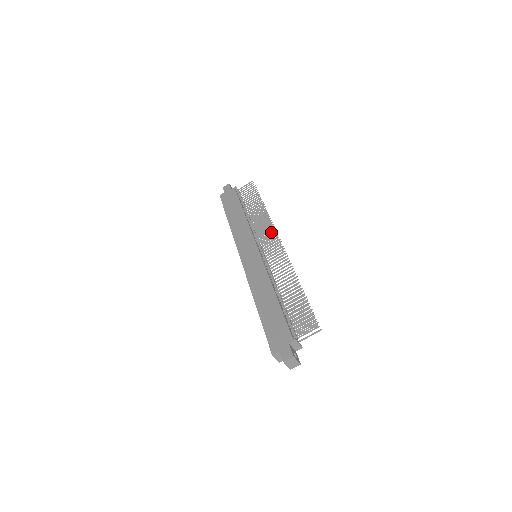
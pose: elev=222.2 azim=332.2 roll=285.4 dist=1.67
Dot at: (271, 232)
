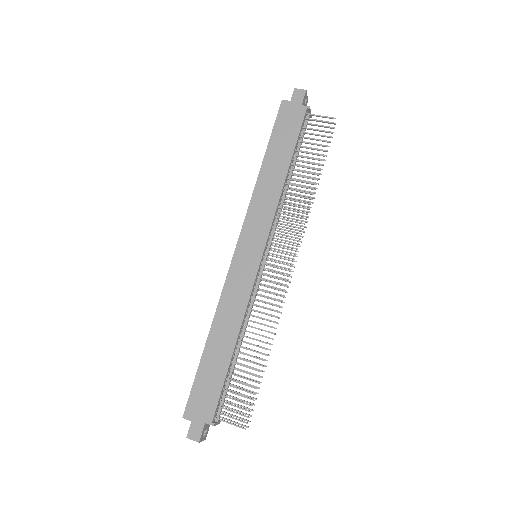
Dot at: (293, 243)
